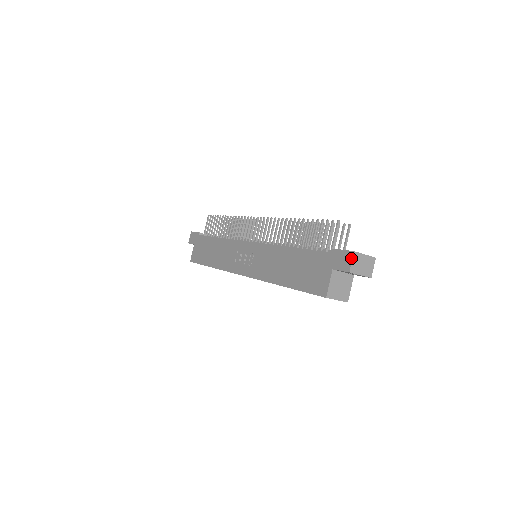
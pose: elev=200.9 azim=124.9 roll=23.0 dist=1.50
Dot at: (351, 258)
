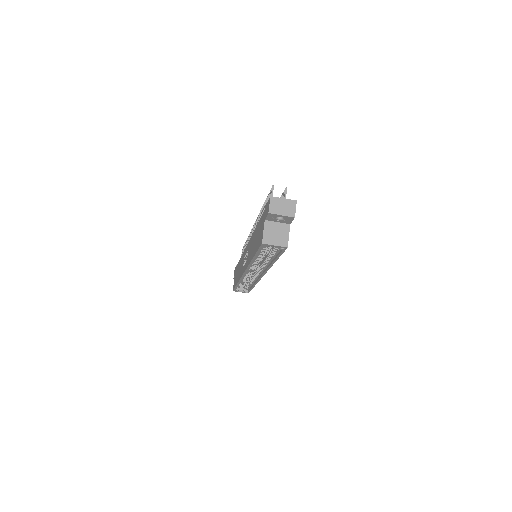
Dot at: (269, 202)
